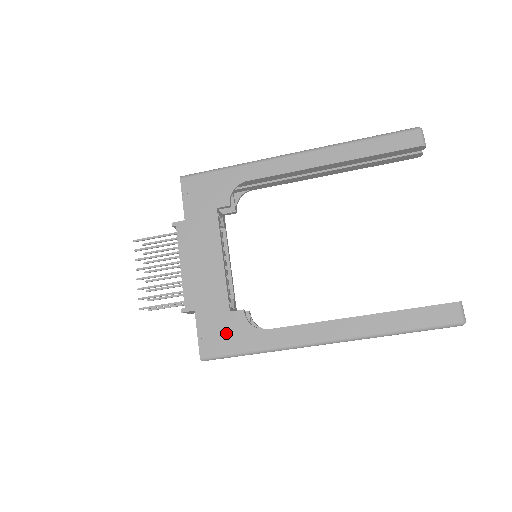
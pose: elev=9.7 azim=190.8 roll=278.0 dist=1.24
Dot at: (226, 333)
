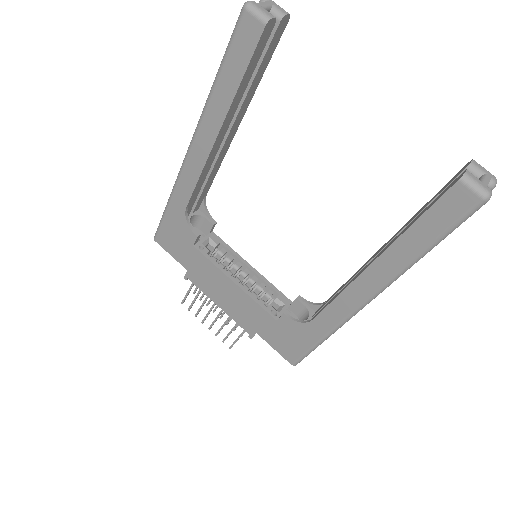
Dot at: (290, 338)
